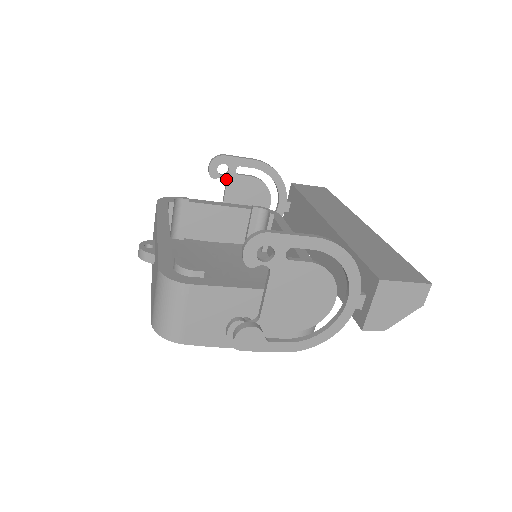
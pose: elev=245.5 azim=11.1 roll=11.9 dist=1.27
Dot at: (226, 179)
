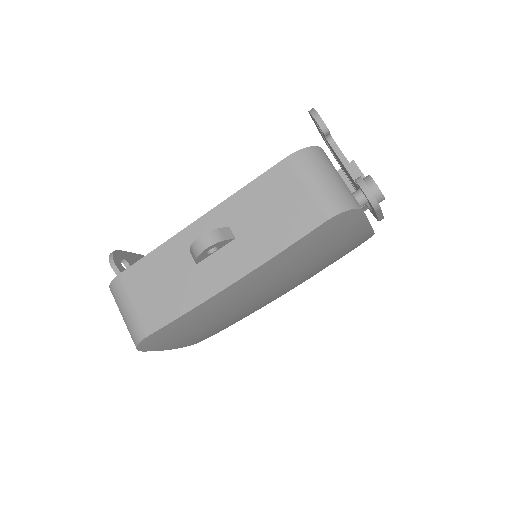
Dot at: occluded
